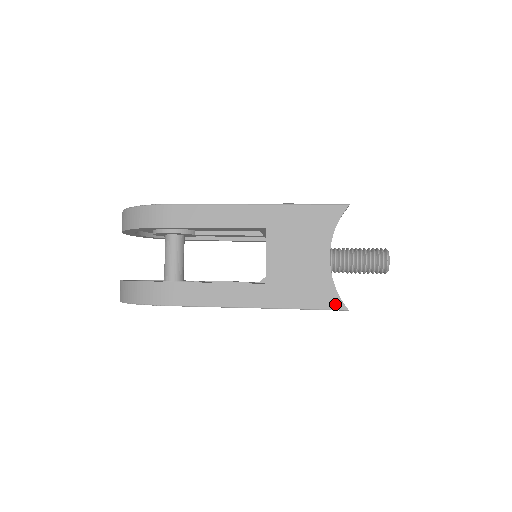
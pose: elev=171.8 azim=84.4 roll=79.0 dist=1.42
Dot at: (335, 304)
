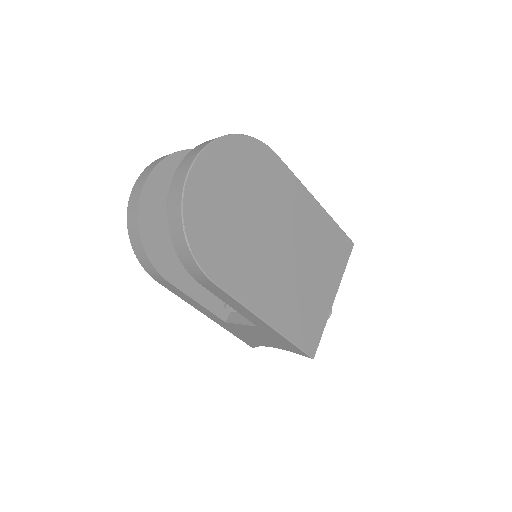
Dot at: occluded
